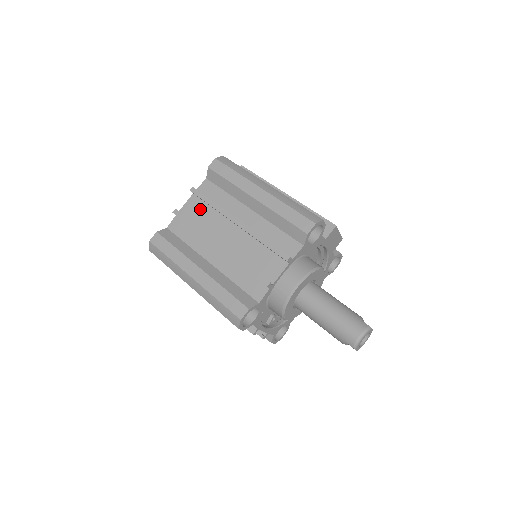
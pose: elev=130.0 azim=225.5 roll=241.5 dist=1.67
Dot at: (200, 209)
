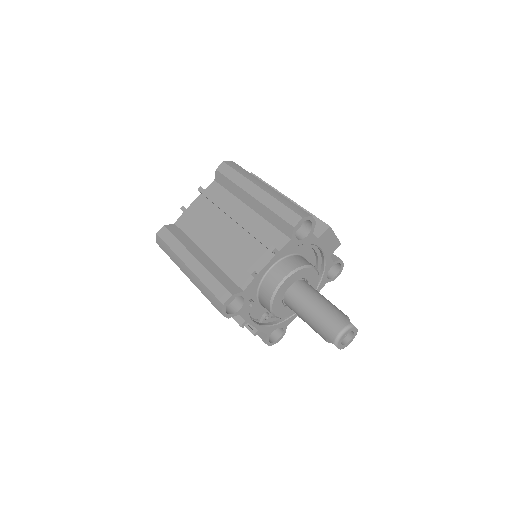
Dot at: (205, 207)
